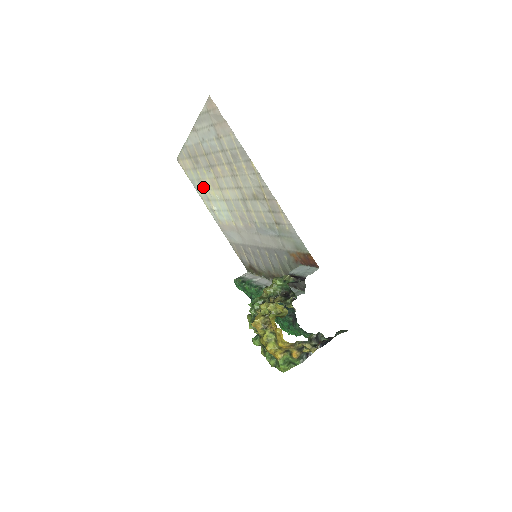
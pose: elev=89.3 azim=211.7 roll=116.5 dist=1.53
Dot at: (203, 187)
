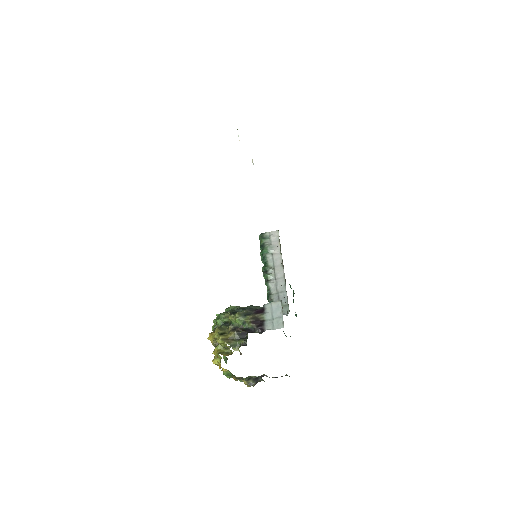
Dot at: occluded
